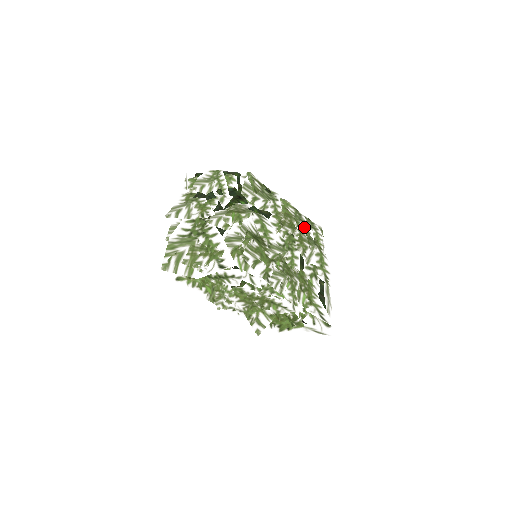
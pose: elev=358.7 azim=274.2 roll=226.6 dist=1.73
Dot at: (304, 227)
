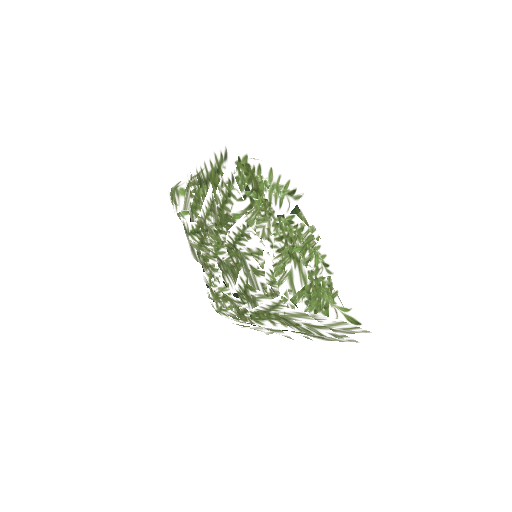
Dot at: occluded
